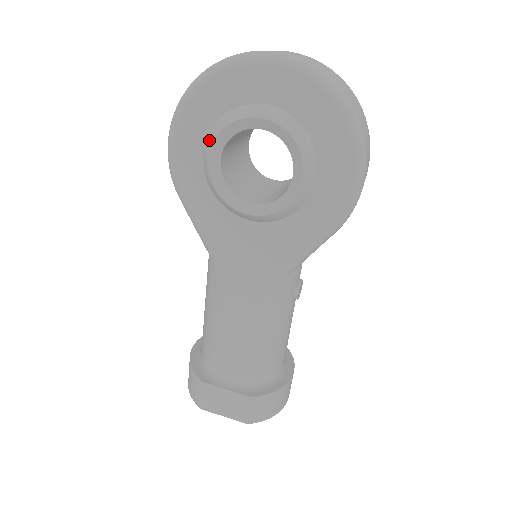
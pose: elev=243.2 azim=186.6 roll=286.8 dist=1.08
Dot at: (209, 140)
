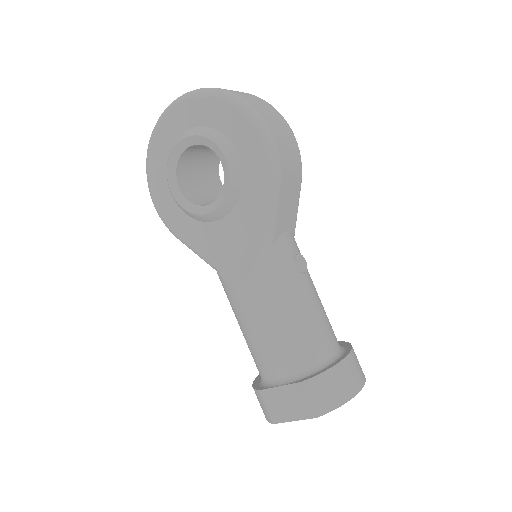
Dot at: (167, 180)
